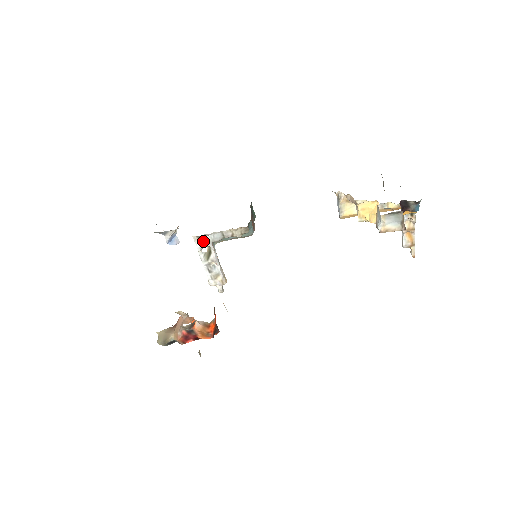
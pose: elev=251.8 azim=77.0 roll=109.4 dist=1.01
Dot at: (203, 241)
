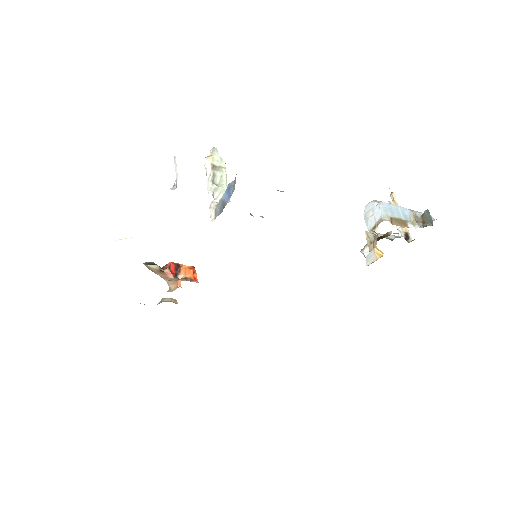
Dot at: occluded
